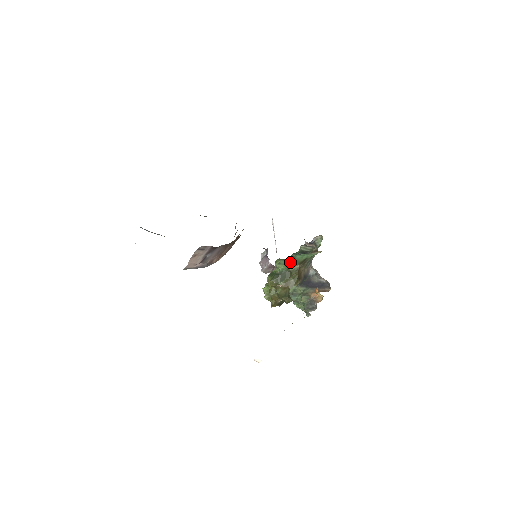
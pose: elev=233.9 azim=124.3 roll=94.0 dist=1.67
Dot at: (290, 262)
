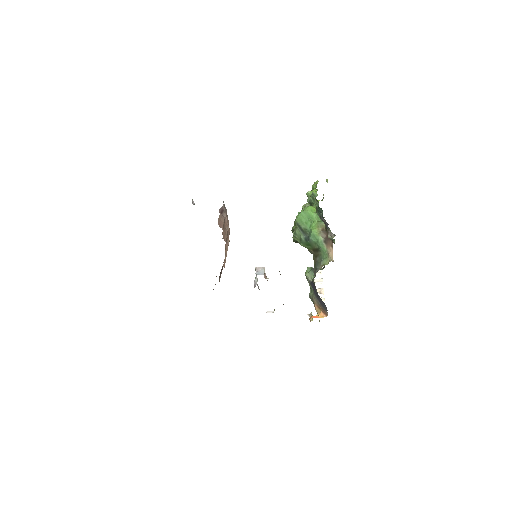
Dot at: (304, 242)
